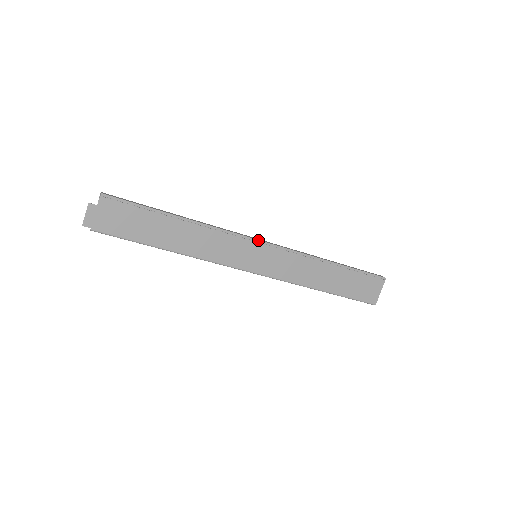
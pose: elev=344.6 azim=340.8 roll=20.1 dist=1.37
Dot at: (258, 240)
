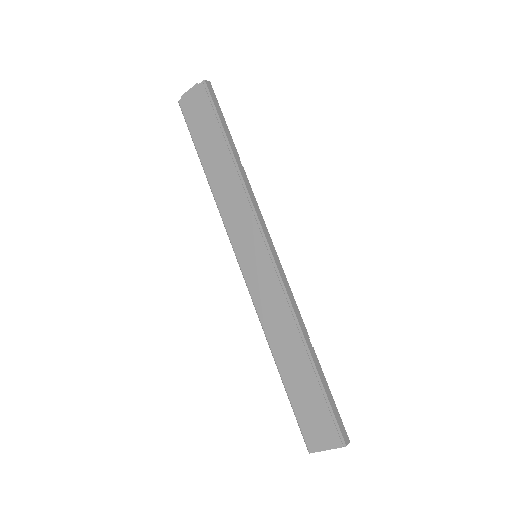
Dot at: (268, 243)
